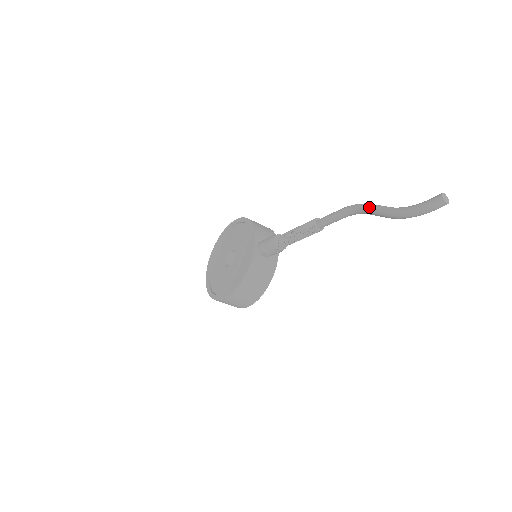
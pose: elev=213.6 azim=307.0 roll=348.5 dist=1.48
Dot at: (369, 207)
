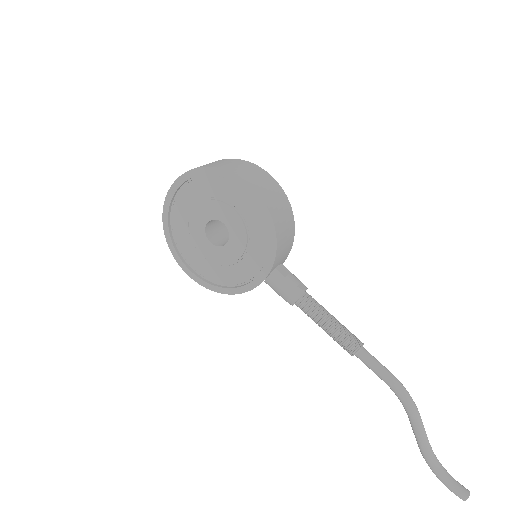
Dot at: (415, 424)
